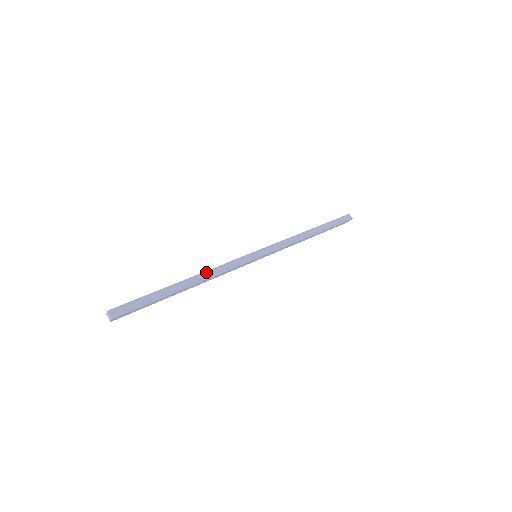
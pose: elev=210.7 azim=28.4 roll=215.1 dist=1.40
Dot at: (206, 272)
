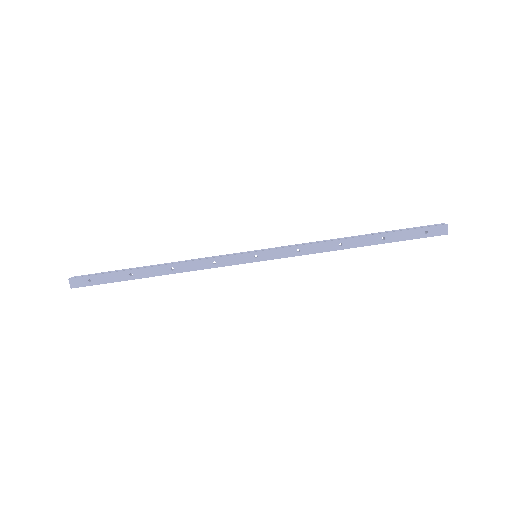
Dot at: (181, 261)
